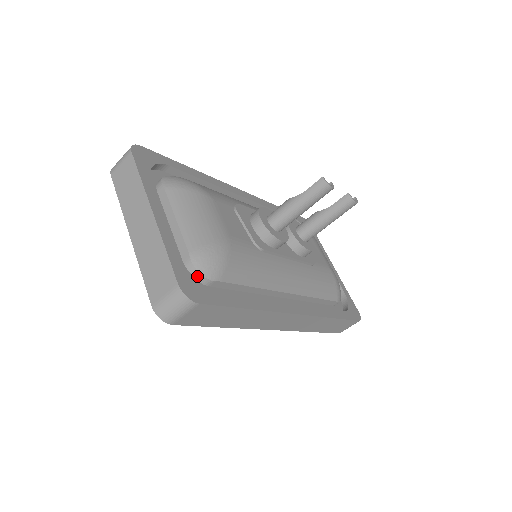
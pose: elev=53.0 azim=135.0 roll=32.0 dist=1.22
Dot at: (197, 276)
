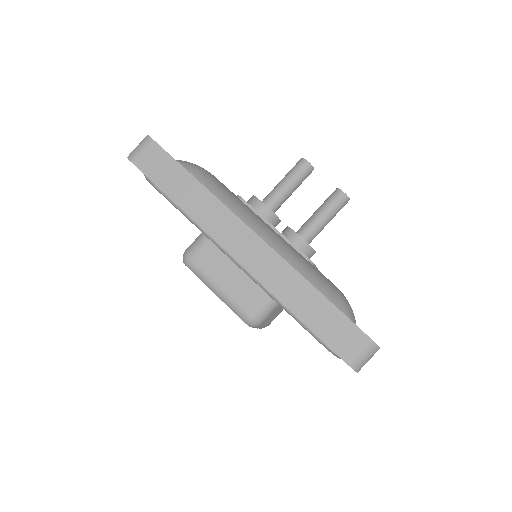
Dot at: occluded
